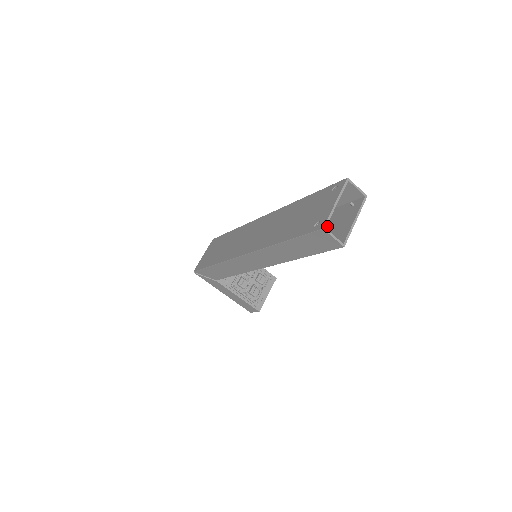
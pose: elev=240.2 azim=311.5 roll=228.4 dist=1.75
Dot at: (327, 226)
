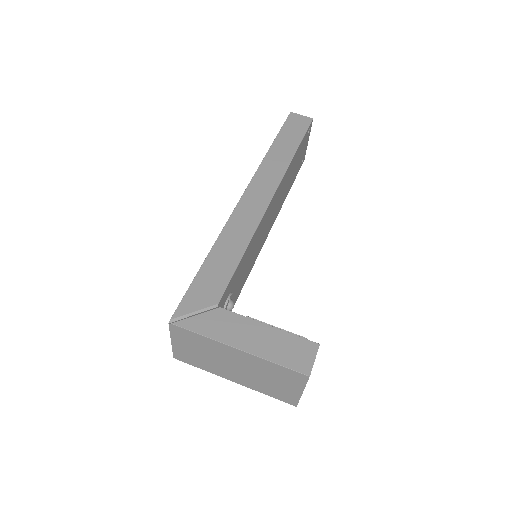
Dot at: occluded
